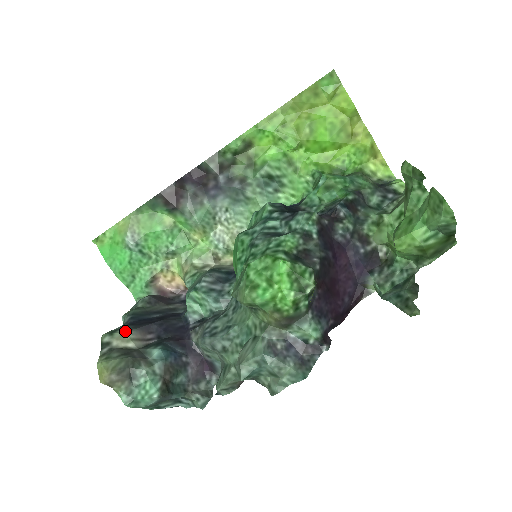
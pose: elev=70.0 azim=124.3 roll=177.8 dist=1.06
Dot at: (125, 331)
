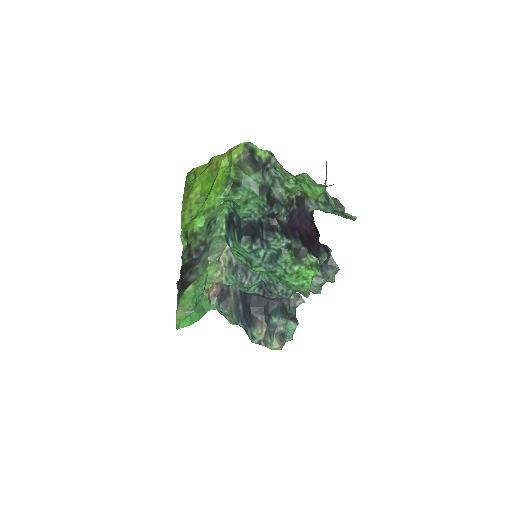
Dot at: (257, 332)
